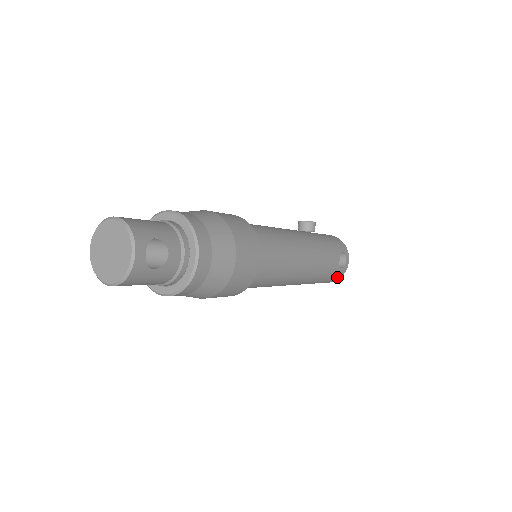
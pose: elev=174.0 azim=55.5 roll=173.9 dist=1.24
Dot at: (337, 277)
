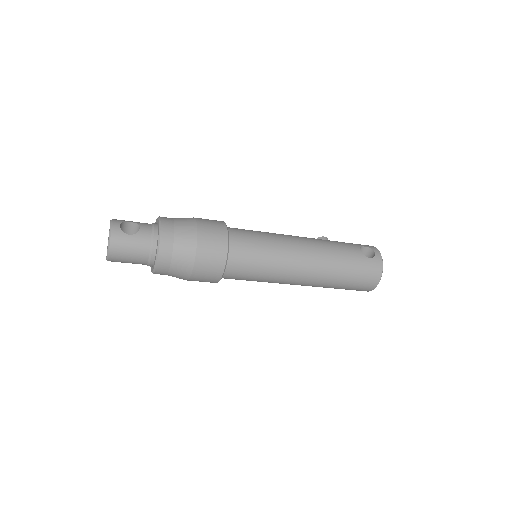
Dot at: (375, 269)
